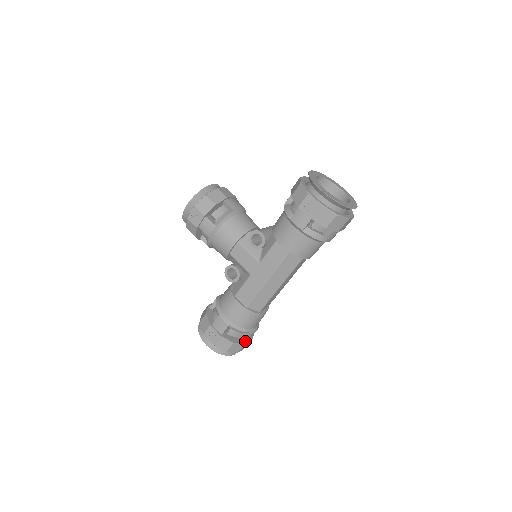
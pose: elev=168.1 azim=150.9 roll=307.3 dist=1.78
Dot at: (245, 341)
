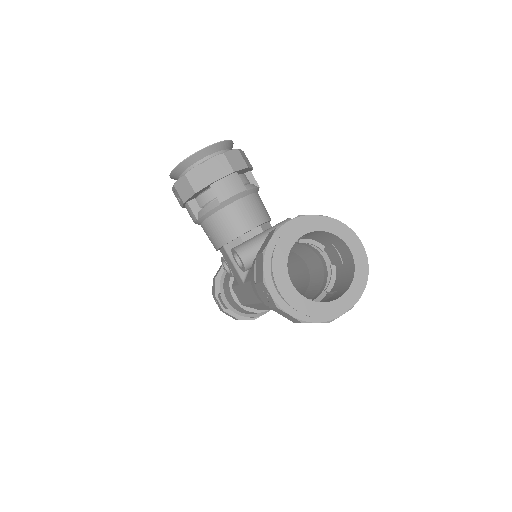
Dot at: occluded
